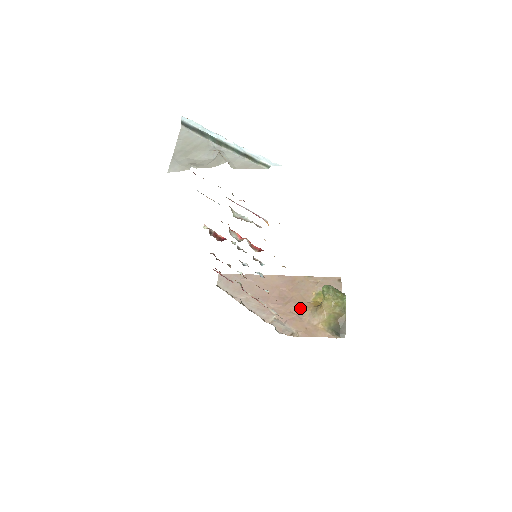
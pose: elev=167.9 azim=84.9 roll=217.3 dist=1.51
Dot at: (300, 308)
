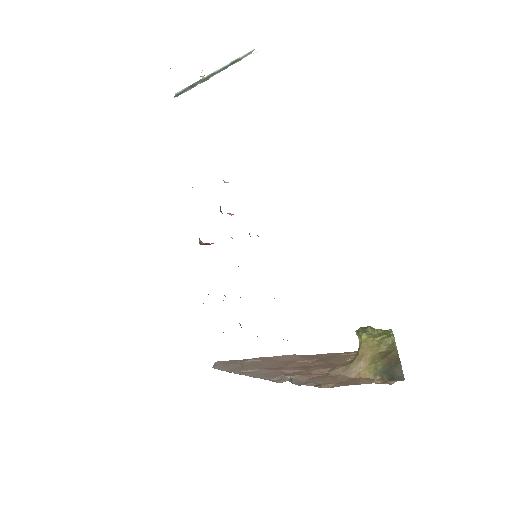
Dot at: (329, 369)
